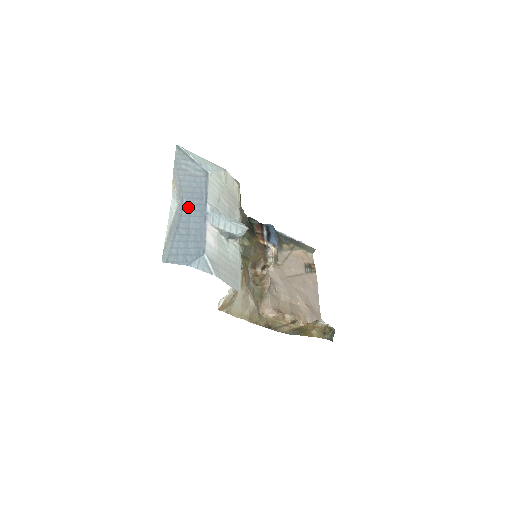
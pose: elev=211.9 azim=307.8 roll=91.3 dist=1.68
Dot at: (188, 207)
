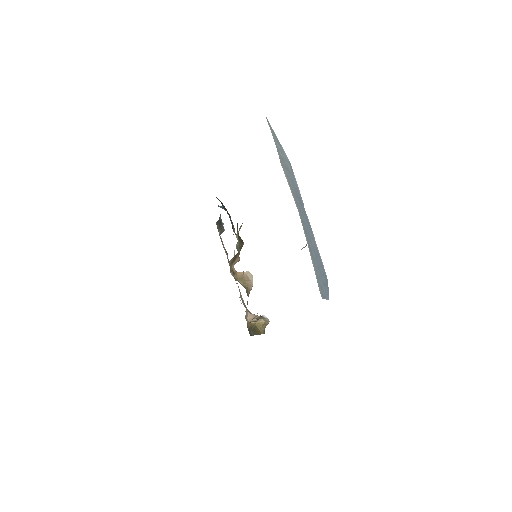
Dot at: (303, 217)
